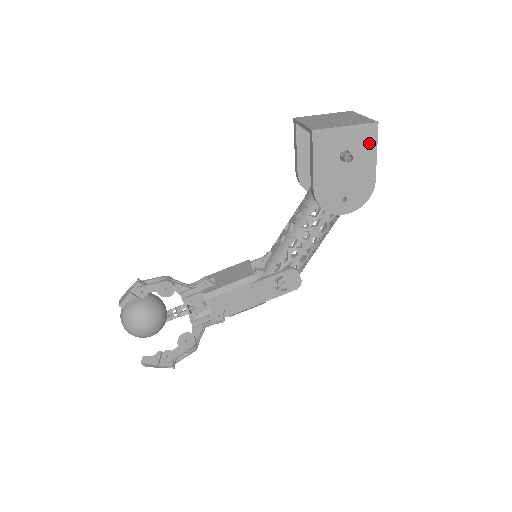
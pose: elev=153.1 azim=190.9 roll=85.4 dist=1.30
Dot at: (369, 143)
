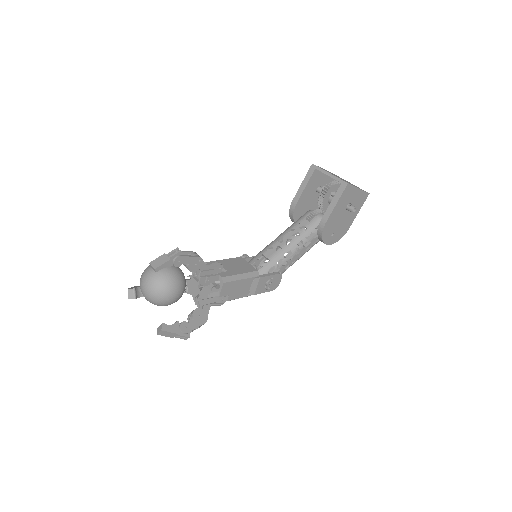
Dot at: (360, 204)
